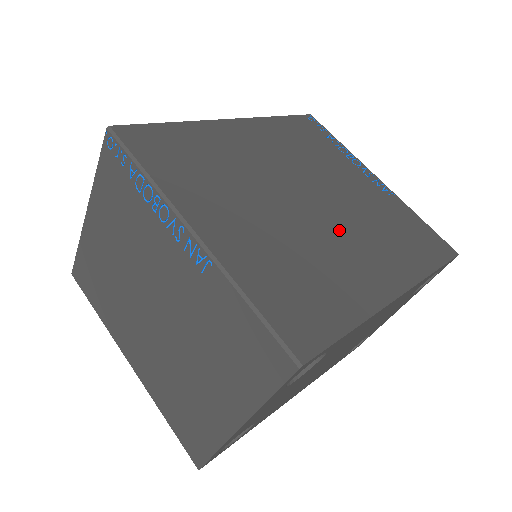
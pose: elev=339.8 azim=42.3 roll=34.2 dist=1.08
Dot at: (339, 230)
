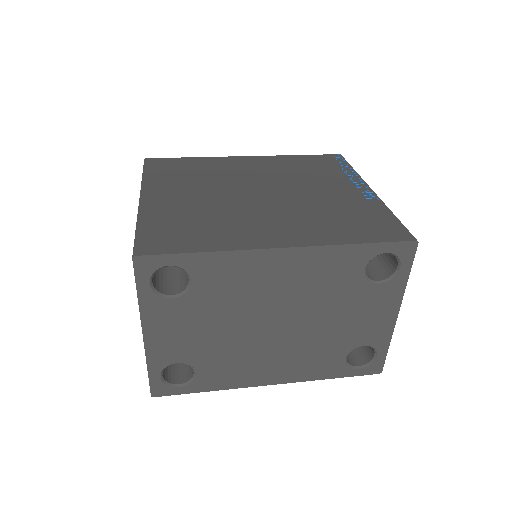
Dot at: (269, 210)
